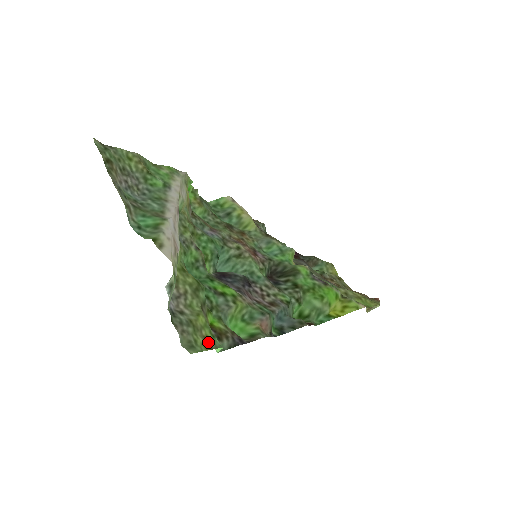
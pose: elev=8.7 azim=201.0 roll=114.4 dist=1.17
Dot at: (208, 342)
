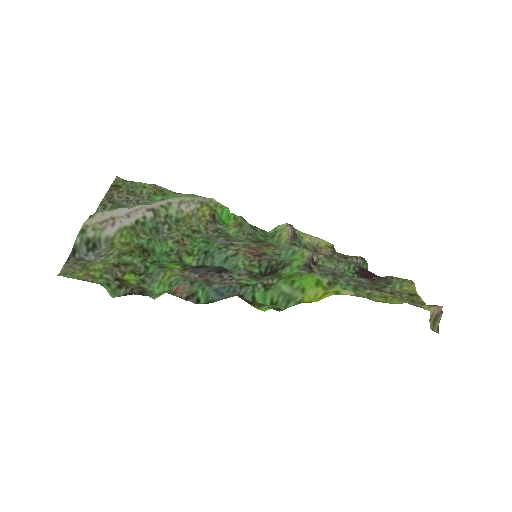
Dot at: (87, 277)
